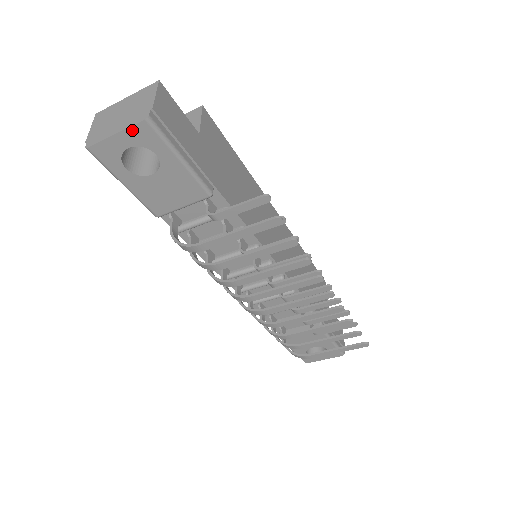
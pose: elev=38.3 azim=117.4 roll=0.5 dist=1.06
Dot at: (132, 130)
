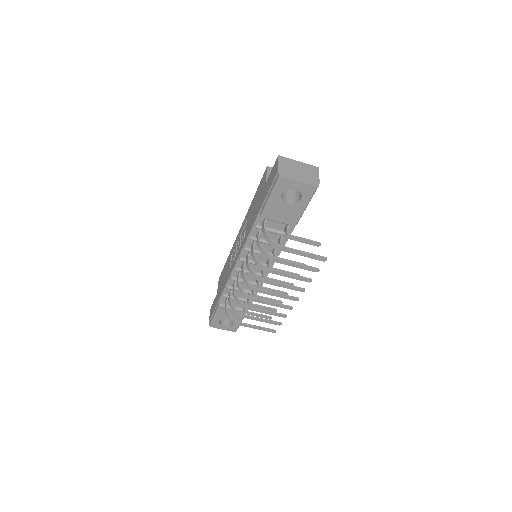
Dot at: (307, 186)
